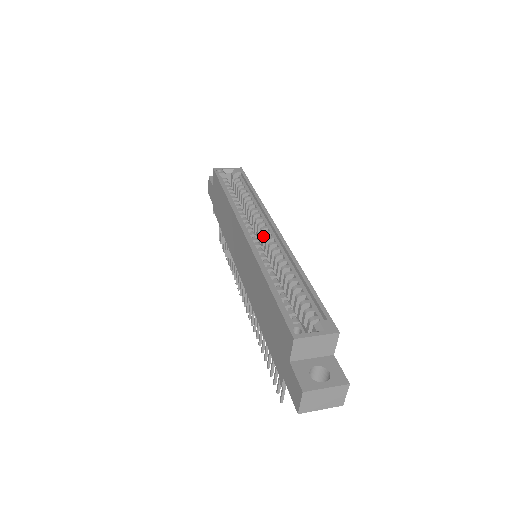
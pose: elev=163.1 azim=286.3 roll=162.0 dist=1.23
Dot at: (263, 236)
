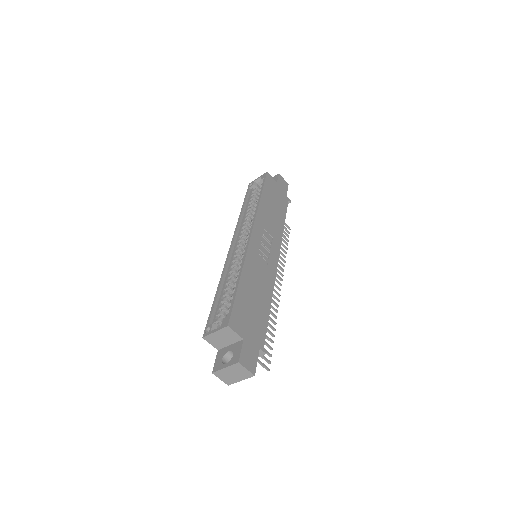
Dot at: occluded
